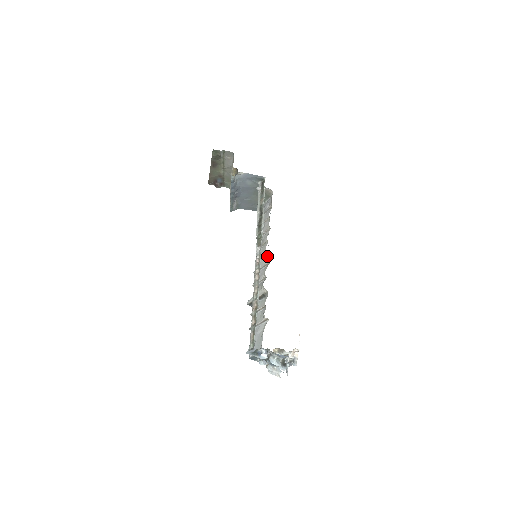
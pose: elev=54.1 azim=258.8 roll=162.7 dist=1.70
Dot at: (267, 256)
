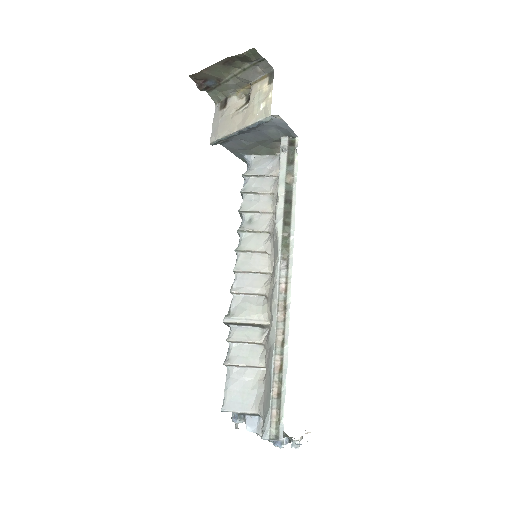
Dot at: (267, 259)
